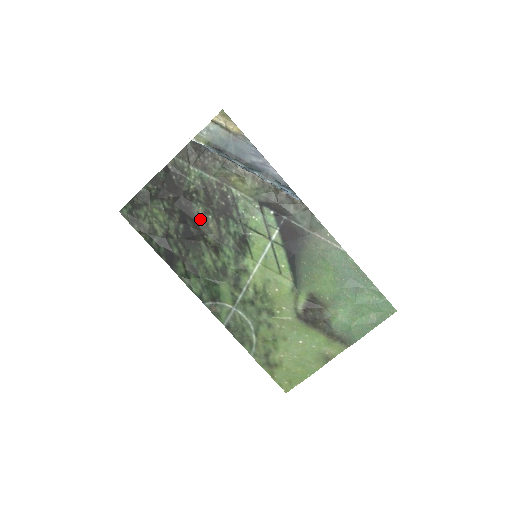
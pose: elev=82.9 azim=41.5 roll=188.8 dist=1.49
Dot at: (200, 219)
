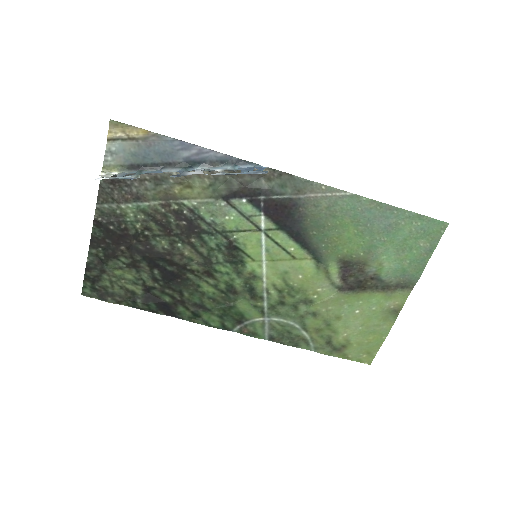
Dot at: (170, 254)
